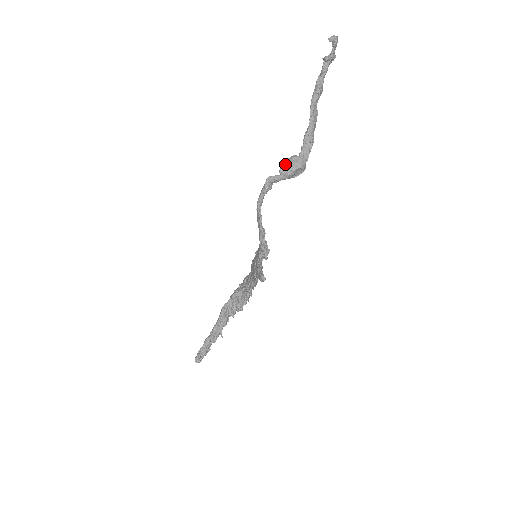
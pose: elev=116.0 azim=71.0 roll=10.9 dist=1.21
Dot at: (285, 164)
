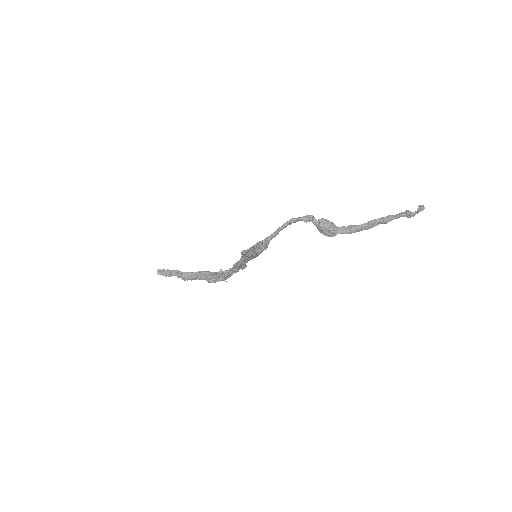
Dot at: (326, 220)
